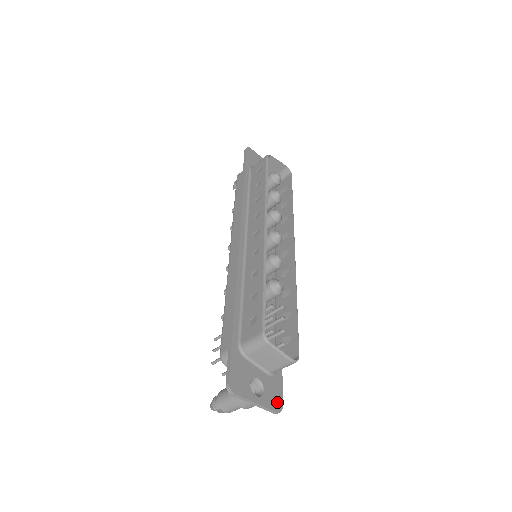
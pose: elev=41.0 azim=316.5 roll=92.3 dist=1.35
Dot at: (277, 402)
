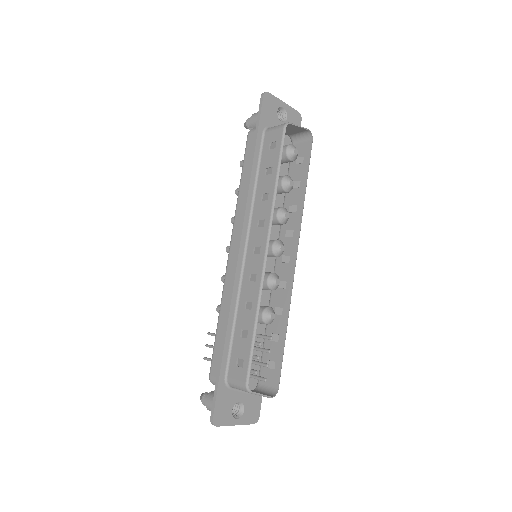
Dot at: (255, 415)
